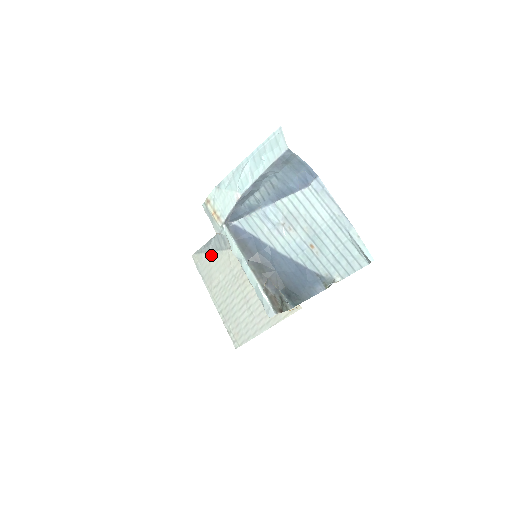
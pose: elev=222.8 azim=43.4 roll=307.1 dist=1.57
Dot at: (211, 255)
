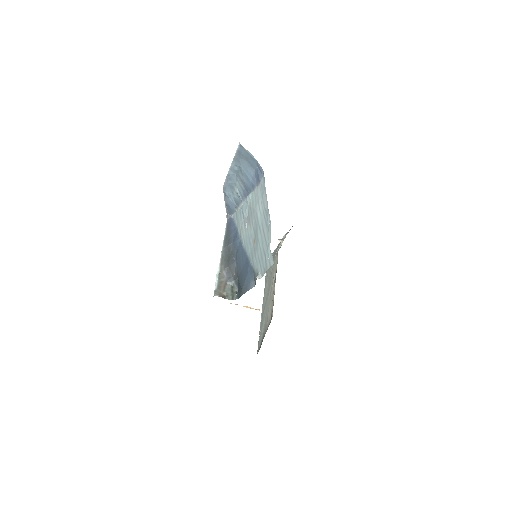
Dot at: occluded
